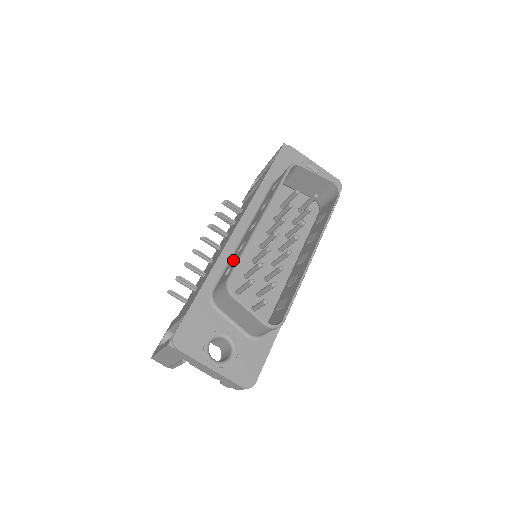
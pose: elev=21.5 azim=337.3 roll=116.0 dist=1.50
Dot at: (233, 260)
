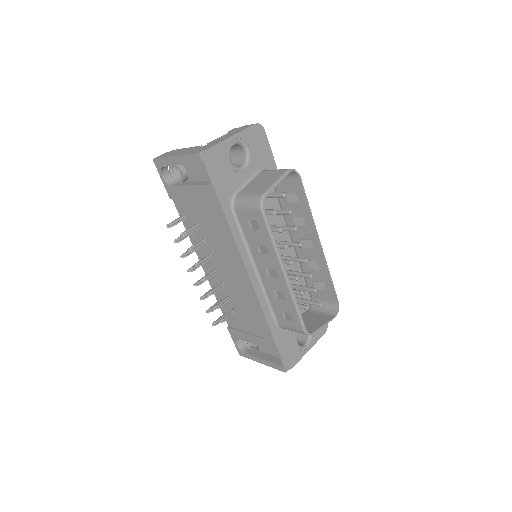
Dot at: (281, 306)
